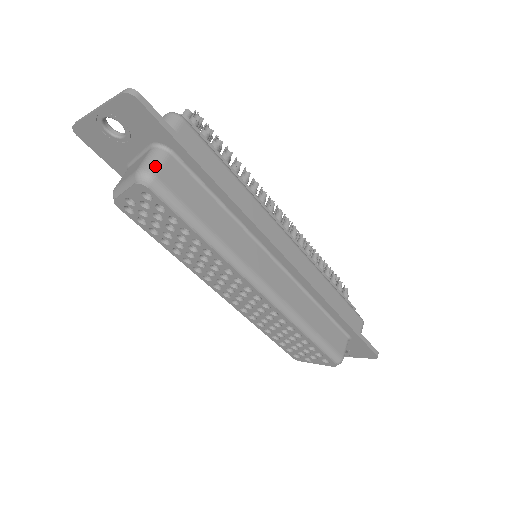
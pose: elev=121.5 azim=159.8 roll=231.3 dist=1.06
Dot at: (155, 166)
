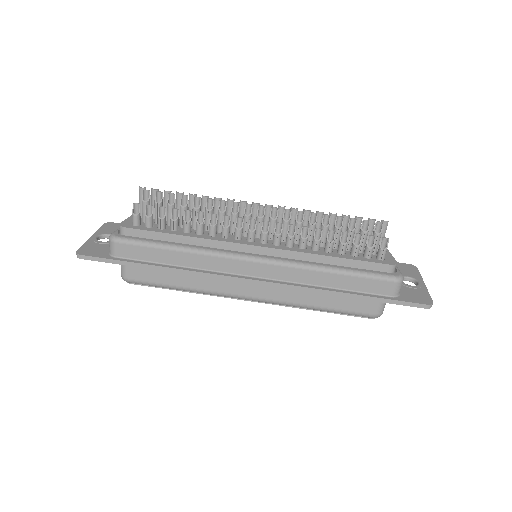
Dot at: (123, 273)
